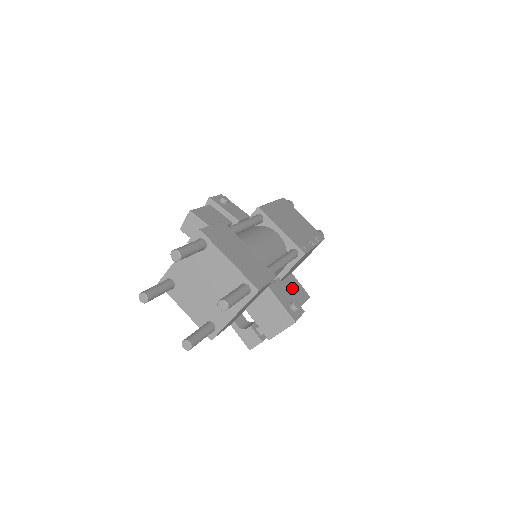
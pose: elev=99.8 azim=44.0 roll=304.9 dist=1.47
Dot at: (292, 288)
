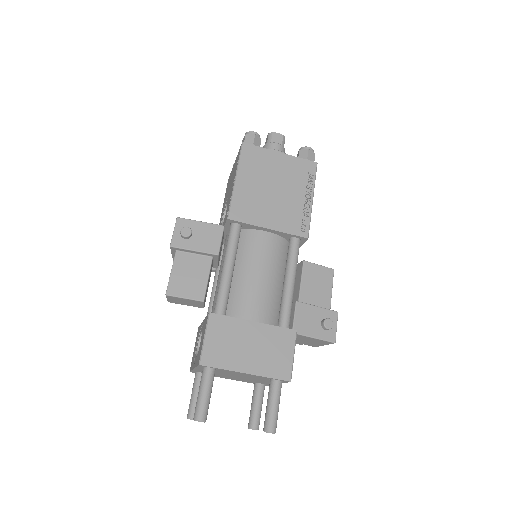
Dot at: (313, 286)
